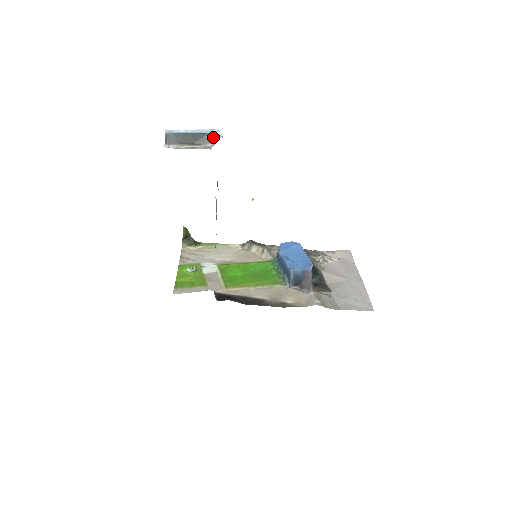
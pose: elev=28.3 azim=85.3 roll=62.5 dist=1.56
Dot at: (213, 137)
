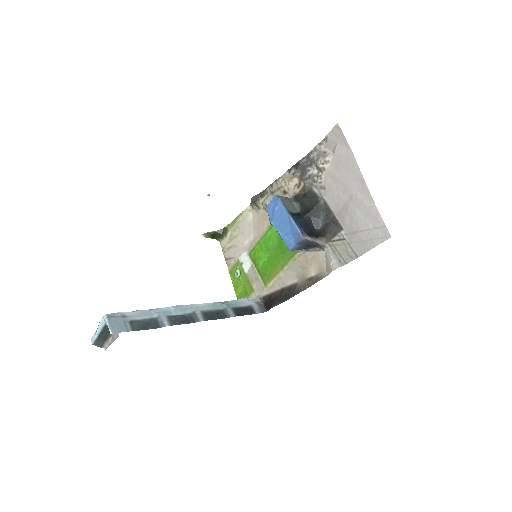
Dot at: occluded
